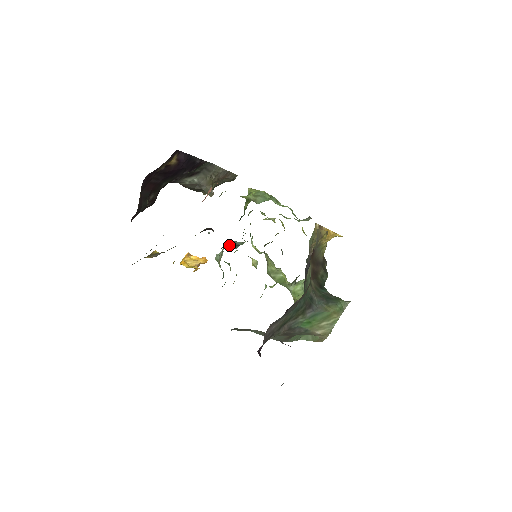
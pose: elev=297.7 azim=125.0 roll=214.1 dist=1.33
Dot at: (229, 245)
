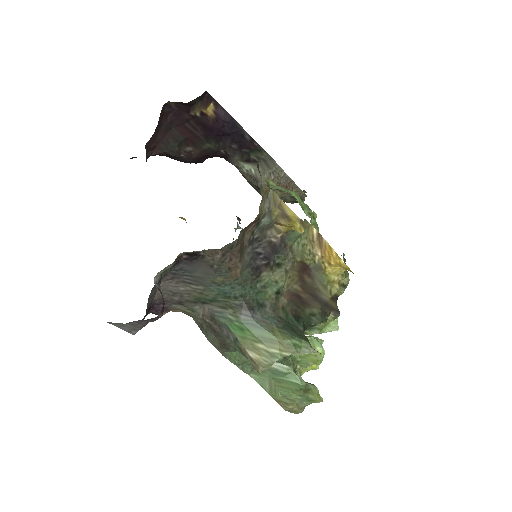
Dot at: occluded
